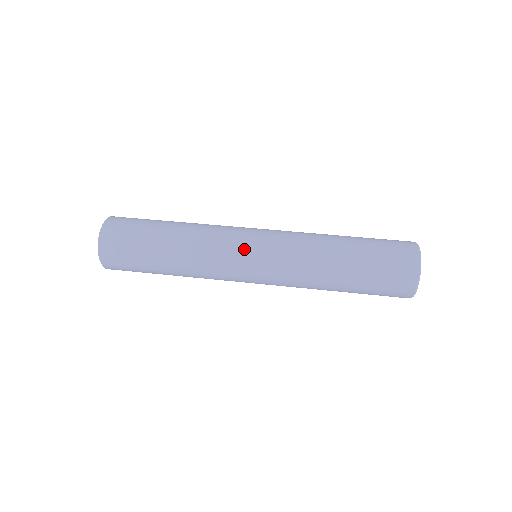
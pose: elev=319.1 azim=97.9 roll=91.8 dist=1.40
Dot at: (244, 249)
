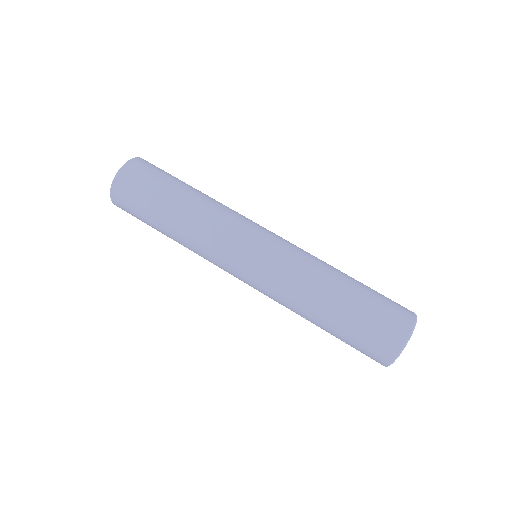
Dot at: (233, 269)
